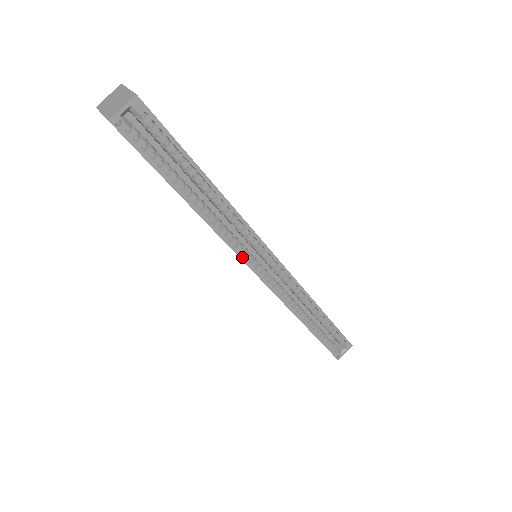
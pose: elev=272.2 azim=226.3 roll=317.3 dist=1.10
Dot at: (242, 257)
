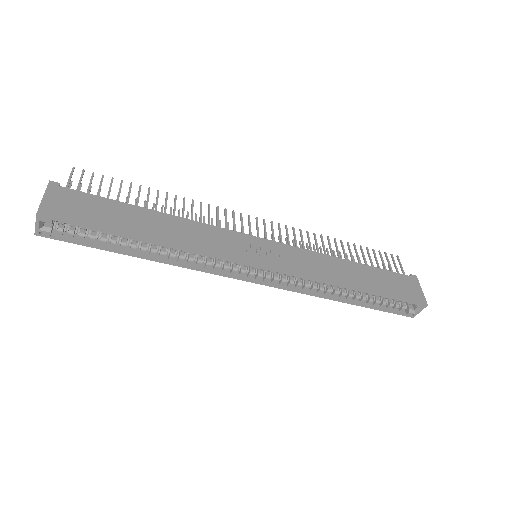
Dot at: (223, 275)
